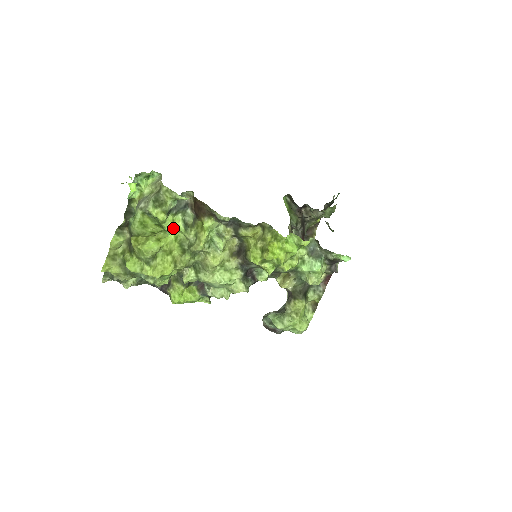
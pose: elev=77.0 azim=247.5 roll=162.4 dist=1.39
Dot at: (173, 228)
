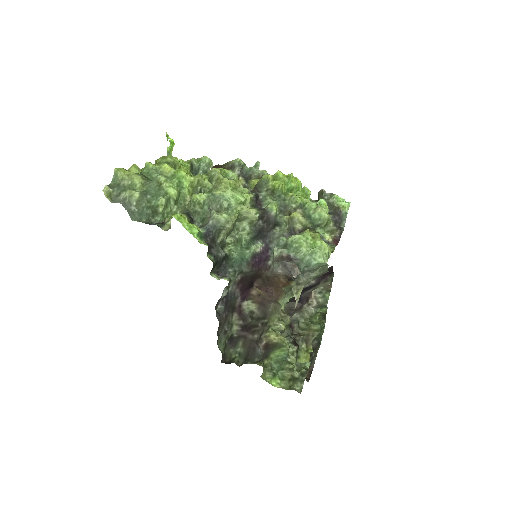
Dot at: occluded
